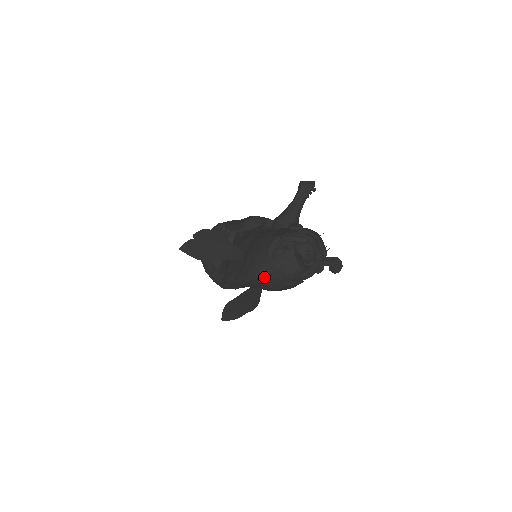
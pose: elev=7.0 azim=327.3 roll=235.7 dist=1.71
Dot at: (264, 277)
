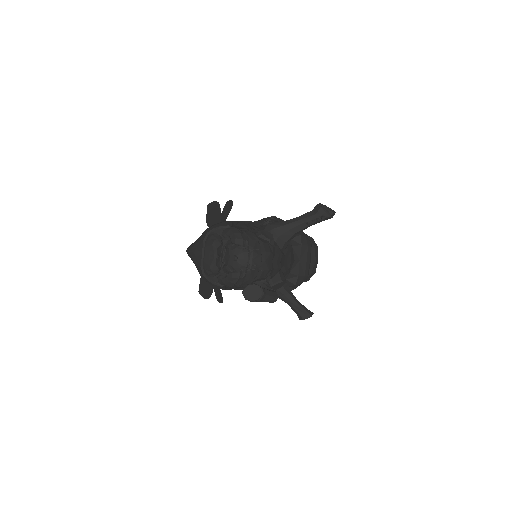
Dot at: (193, 254)
